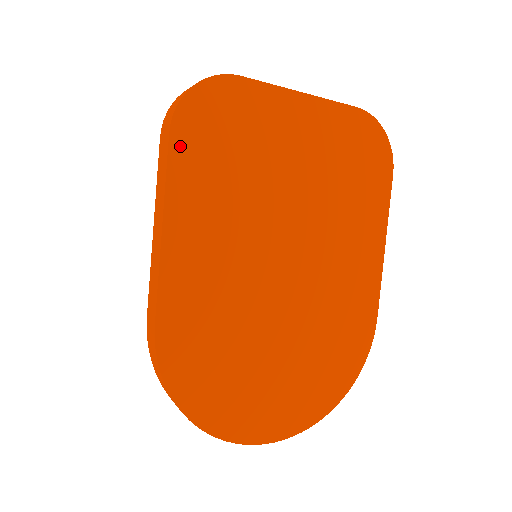
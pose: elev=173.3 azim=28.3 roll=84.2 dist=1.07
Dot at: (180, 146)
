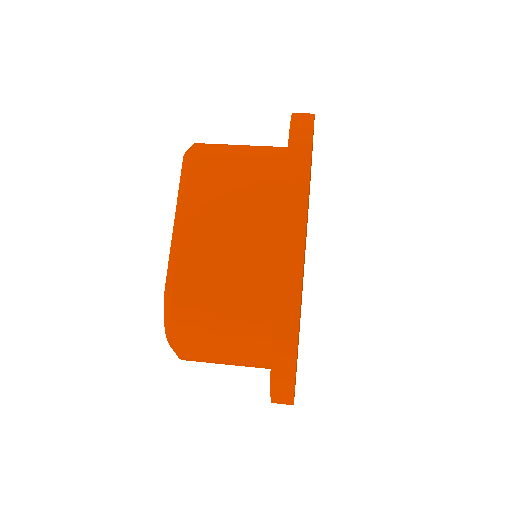
Dot at: occluded
